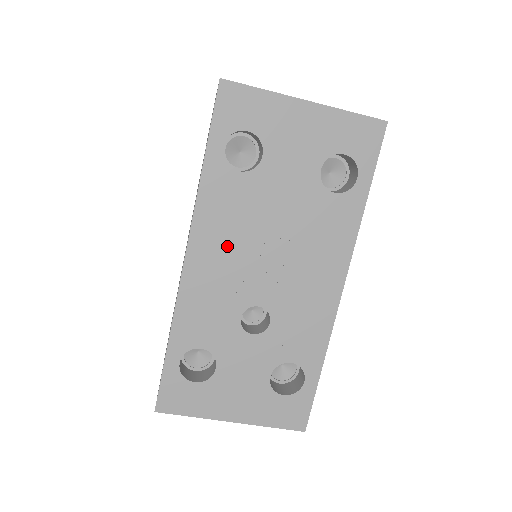
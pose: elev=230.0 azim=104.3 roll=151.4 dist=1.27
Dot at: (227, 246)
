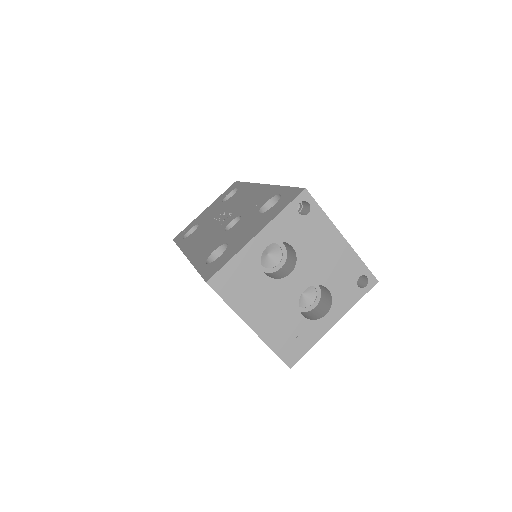
Dot at: (202, 237)
